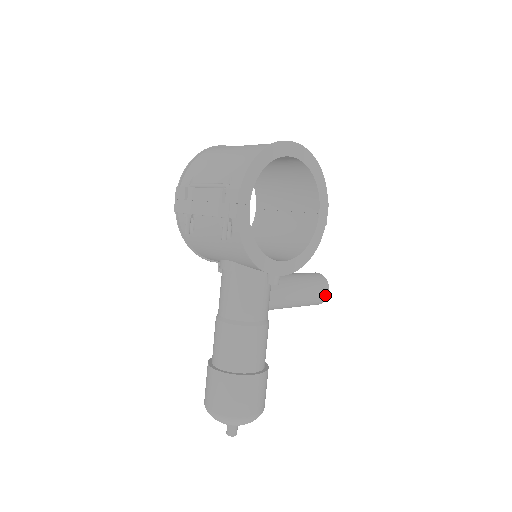
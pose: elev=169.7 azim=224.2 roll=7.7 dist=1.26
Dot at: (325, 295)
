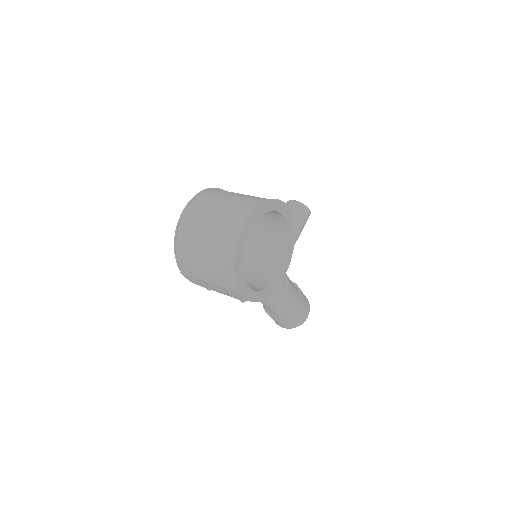
Dot at: (309, 215)
